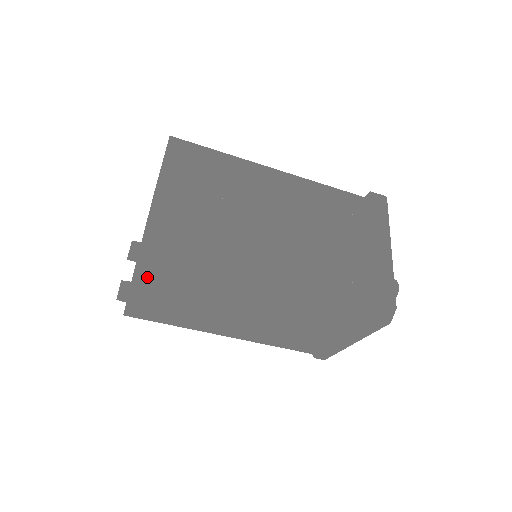
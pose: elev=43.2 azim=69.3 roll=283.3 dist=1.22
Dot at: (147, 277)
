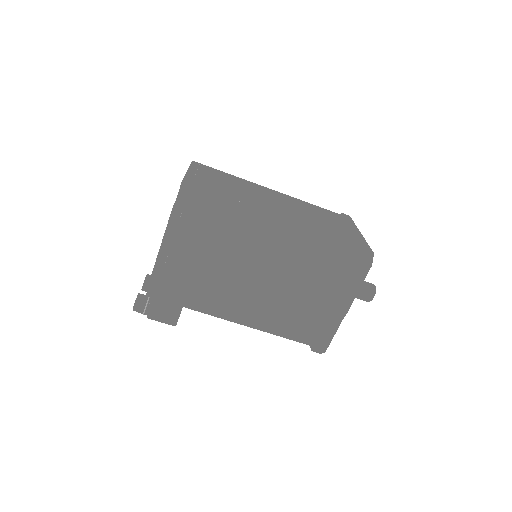
Dot at: (180, 217)
